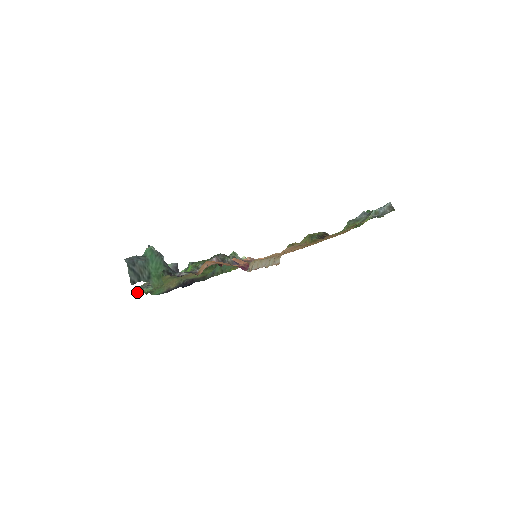
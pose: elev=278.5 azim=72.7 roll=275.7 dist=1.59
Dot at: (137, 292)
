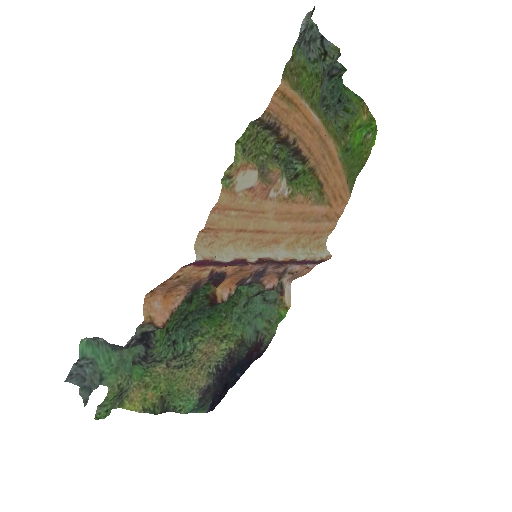
Dot at: (109, 413)
